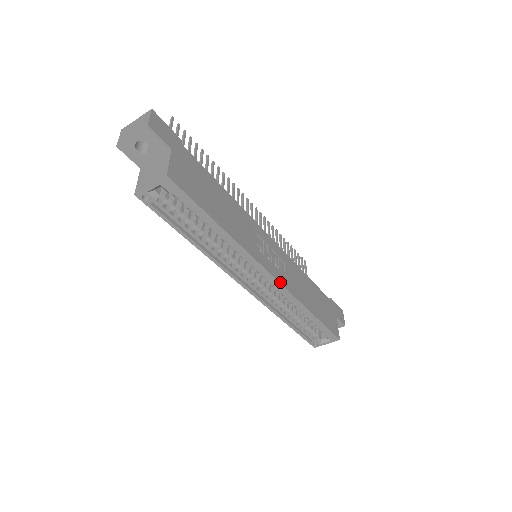
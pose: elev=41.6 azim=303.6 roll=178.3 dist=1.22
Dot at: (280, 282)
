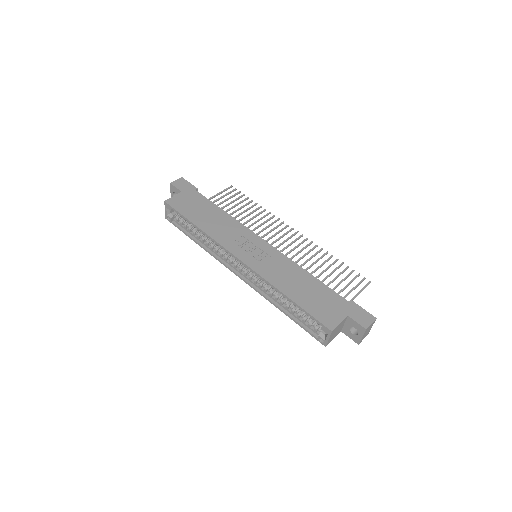
Dot at: (248, 265)
